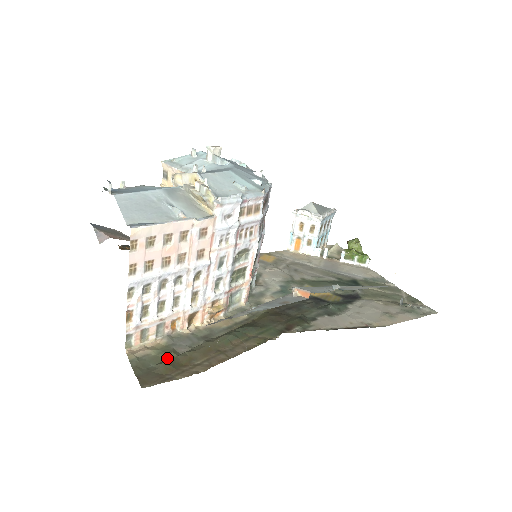
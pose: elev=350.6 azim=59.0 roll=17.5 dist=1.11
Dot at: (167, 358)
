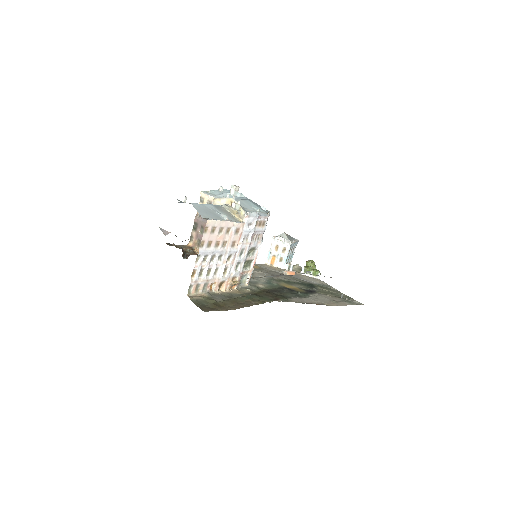
Dot at: (211, 302)
